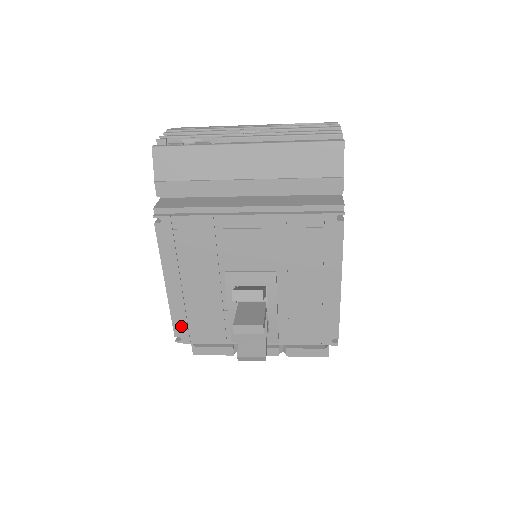
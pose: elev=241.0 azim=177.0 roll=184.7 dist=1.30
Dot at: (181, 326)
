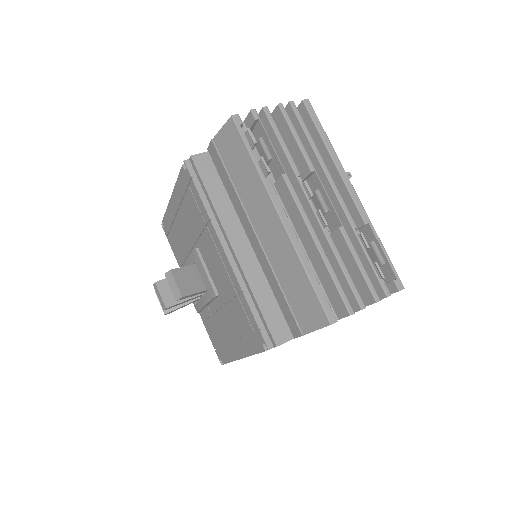
Dot at: (167, 224)
